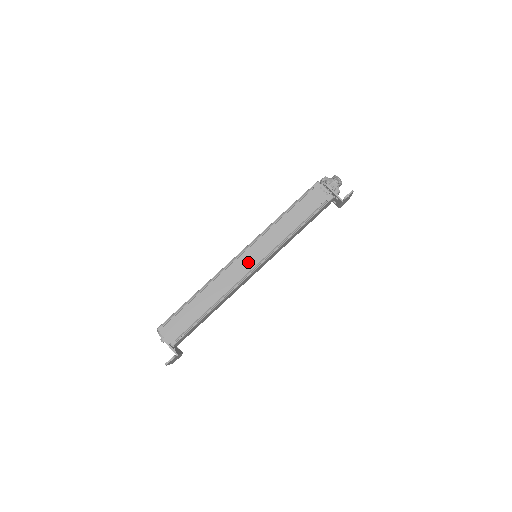
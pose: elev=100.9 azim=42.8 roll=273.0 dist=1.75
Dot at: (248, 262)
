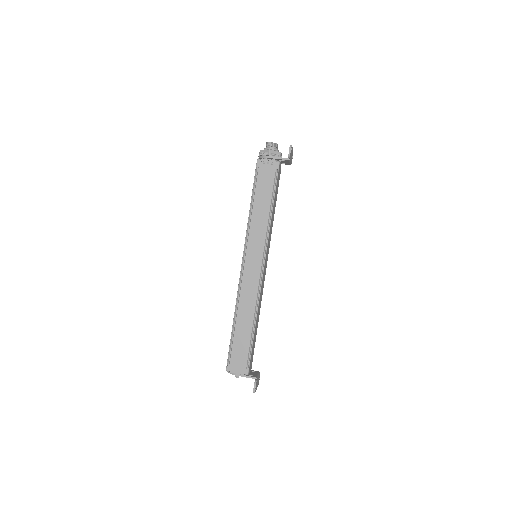
Dot at: (254, 267)
